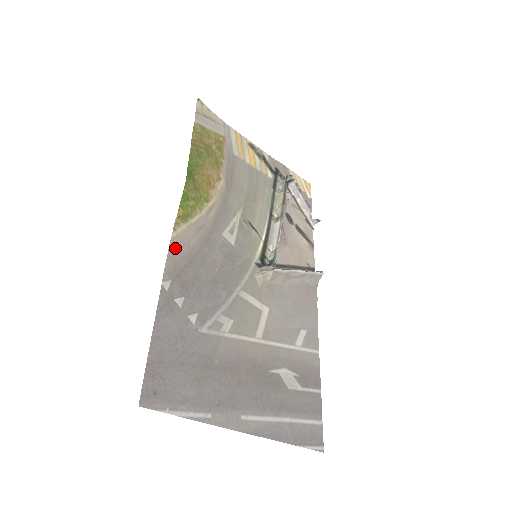
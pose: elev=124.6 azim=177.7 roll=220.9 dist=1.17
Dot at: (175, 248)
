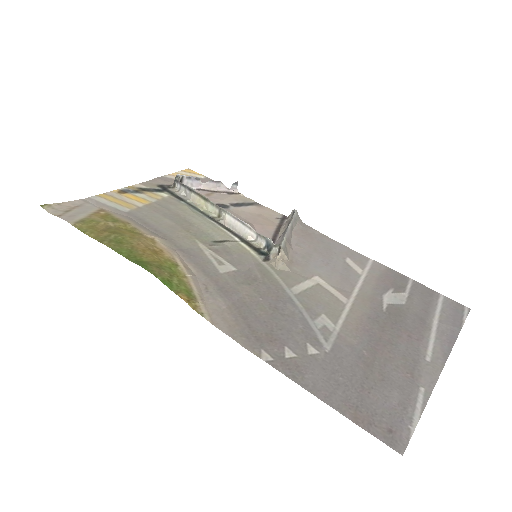
Dot at: (224, 325)
